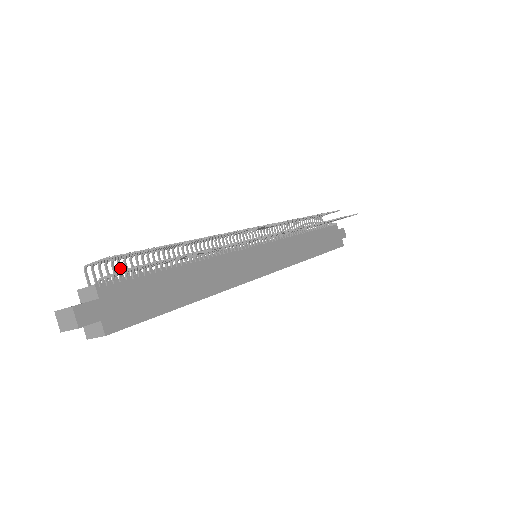
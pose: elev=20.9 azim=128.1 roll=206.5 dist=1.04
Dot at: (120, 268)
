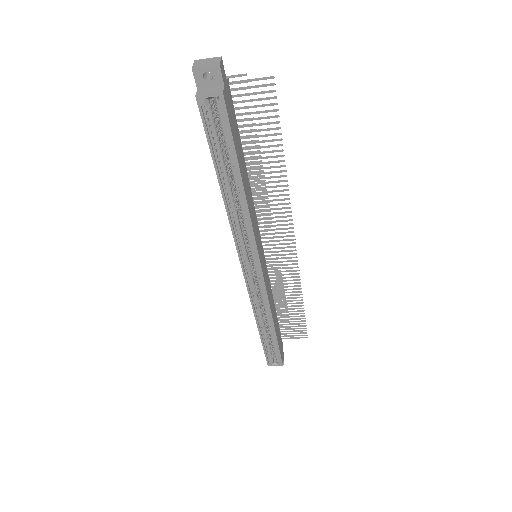
Dot at: occluded
